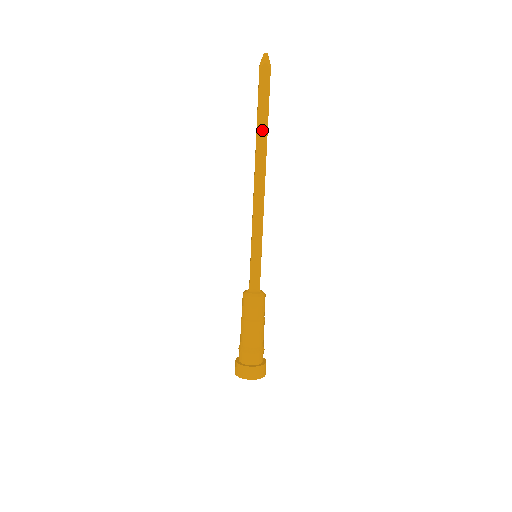
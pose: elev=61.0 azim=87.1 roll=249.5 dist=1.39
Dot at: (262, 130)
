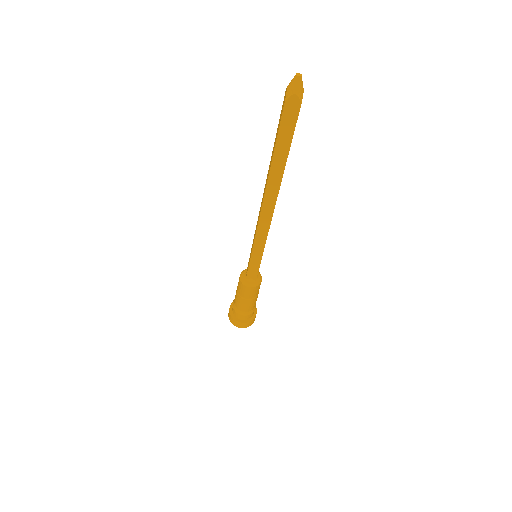
Dot at: (278, 166)
